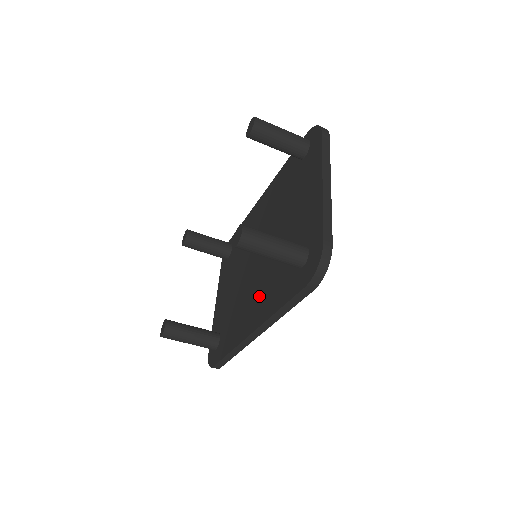
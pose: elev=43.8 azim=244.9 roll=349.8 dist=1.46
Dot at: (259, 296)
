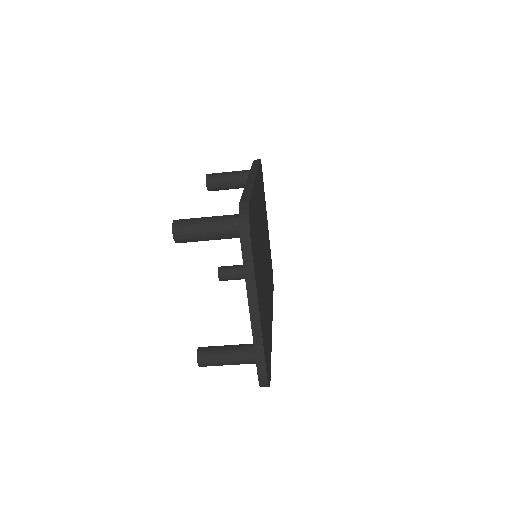
Dot at: occluded
